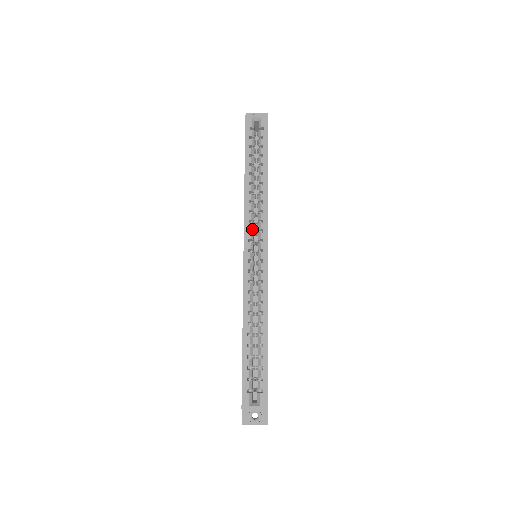
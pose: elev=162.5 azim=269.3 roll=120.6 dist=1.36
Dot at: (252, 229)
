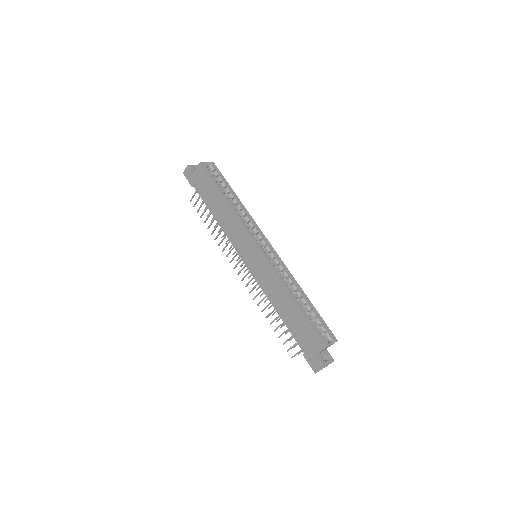
Dot at: (252, 233)
